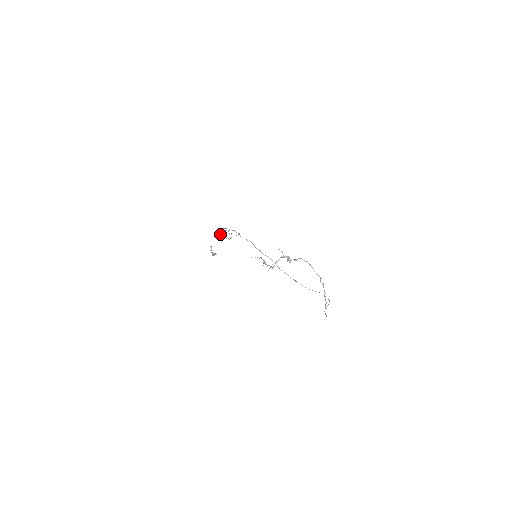
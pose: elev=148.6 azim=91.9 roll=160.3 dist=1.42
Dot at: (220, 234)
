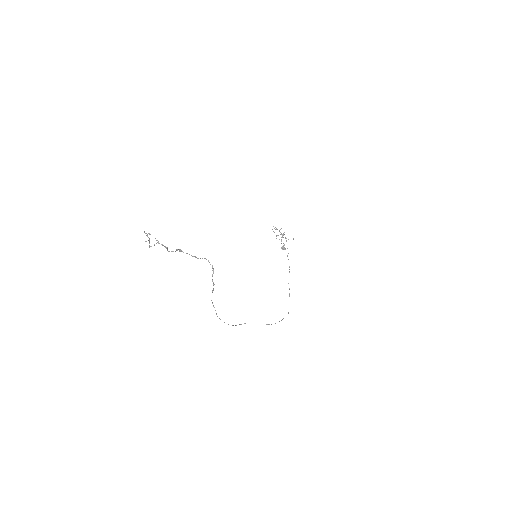
Dot at: occluded
